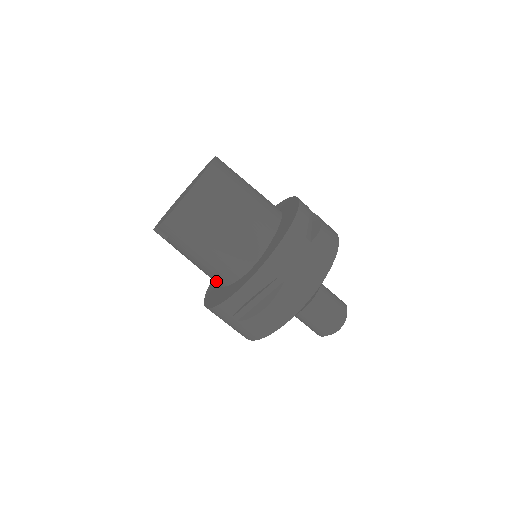
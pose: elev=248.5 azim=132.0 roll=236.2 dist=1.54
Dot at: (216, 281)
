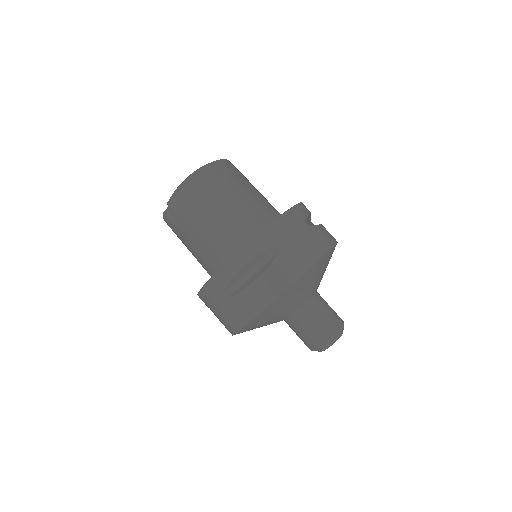
Dot at: (213, 268)
